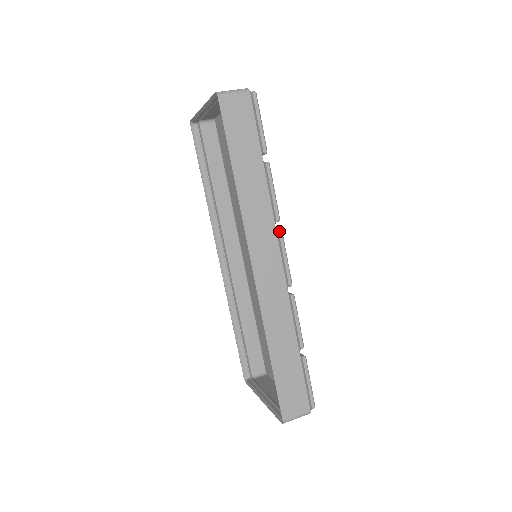
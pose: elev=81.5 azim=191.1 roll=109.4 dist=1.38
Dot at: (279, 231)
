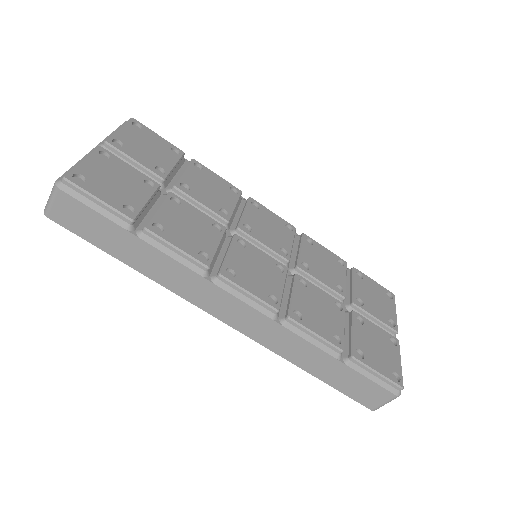
Dot at: (218, 278)
